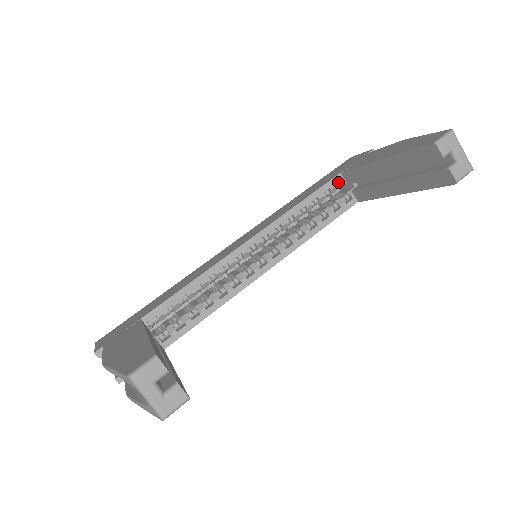
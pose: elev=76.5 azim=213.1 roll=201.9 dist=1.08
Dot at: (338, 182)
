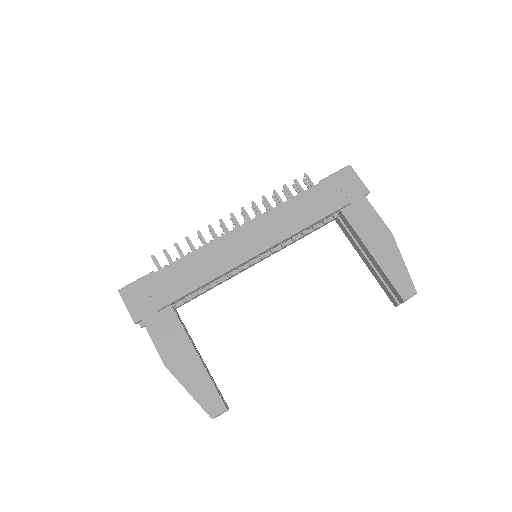
Dot at: (334, 210)
